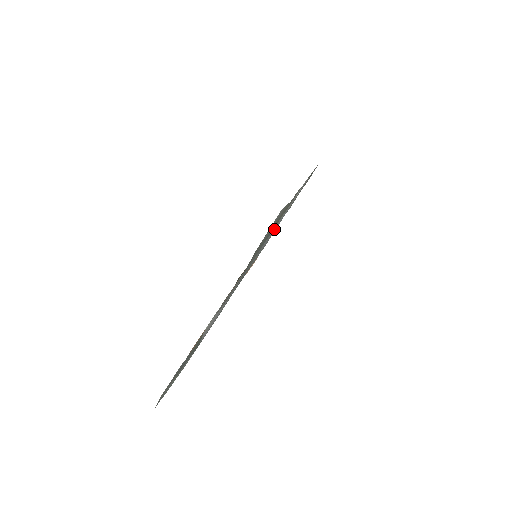
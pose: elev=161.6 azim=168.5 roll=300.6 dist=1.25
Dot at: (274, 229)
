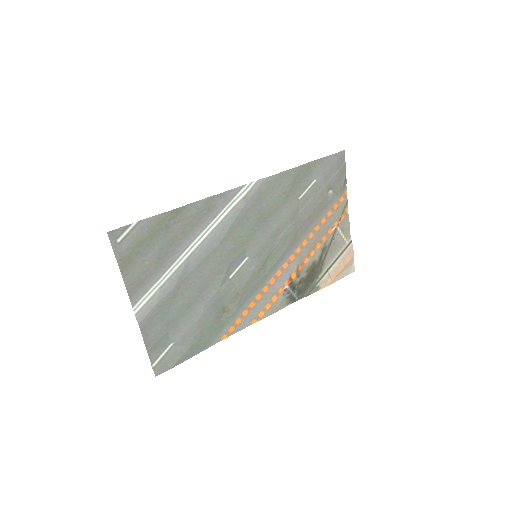
Dot at: (220, 231)
